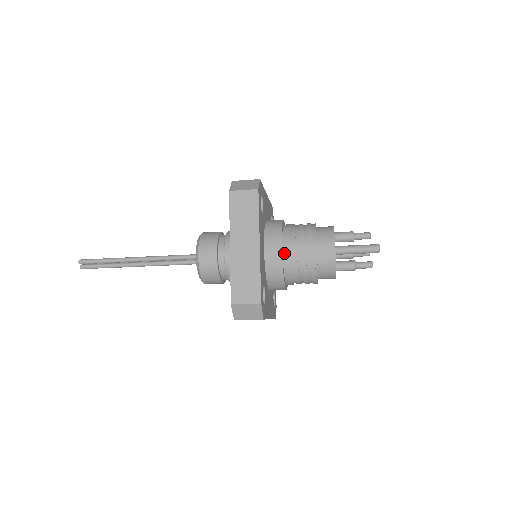
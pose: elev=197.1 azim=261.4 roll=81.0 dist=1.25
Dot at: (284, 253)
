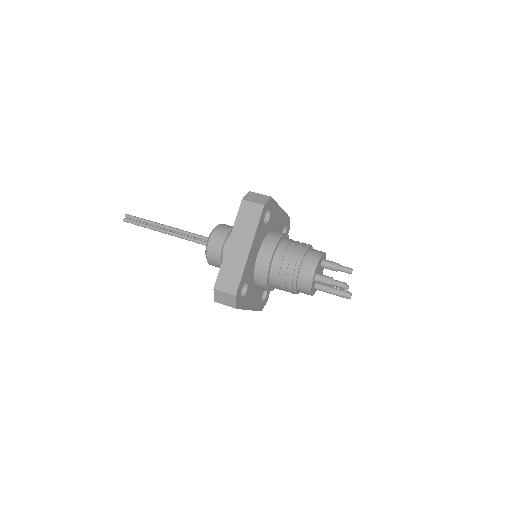
Dot at: occluded
